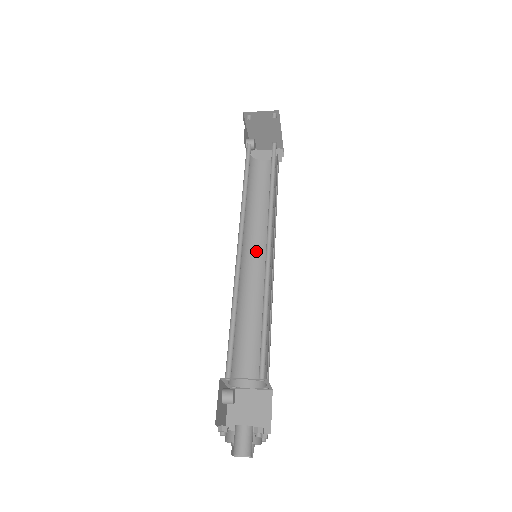
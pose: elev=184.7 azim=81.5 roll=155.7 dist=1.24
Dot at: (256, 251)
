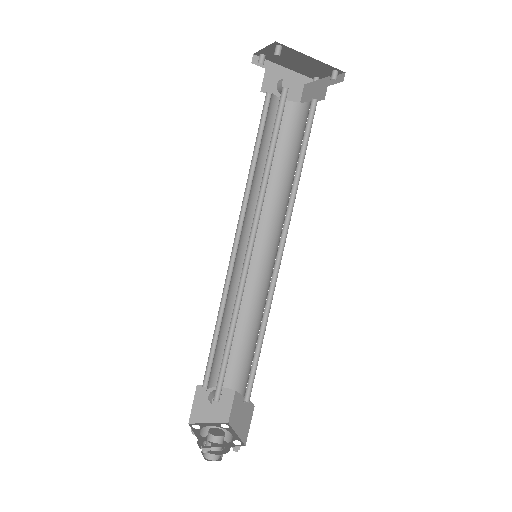
Dot at: (274, 242)
